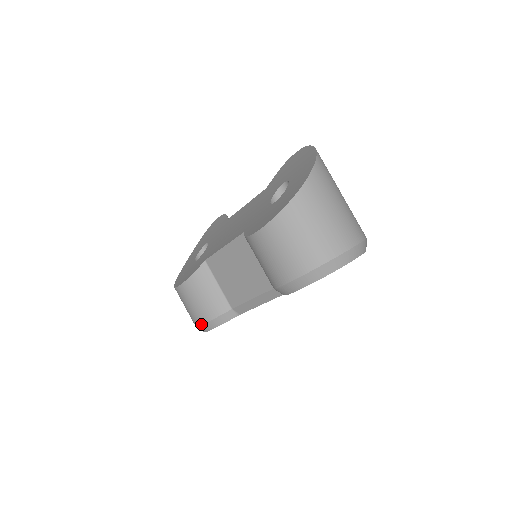
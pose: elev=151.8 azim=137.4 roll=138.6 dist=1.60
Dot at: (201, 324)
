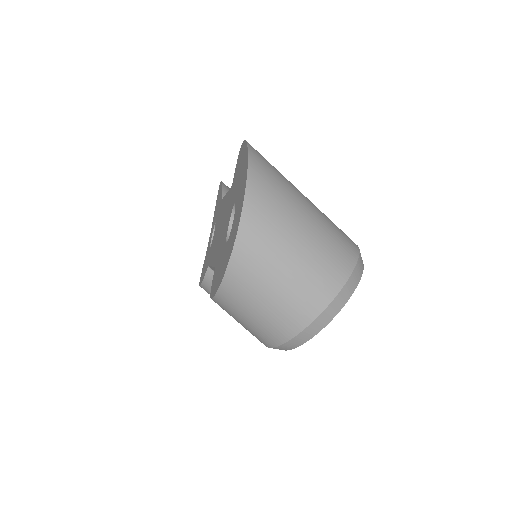
Dot at: occluded
